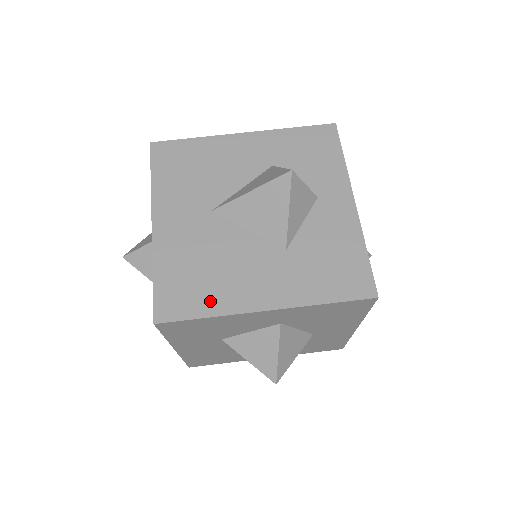
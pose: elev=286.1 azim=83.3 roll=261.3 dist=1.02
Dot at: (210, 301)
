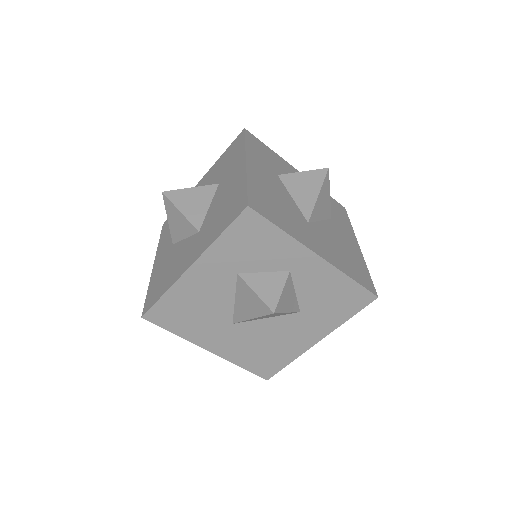
Dot at: (284, 358)
